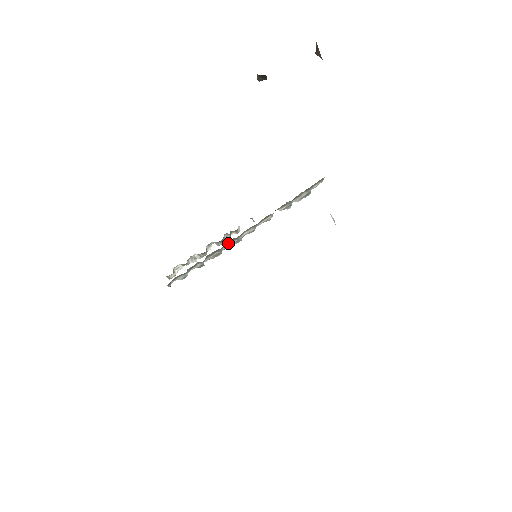
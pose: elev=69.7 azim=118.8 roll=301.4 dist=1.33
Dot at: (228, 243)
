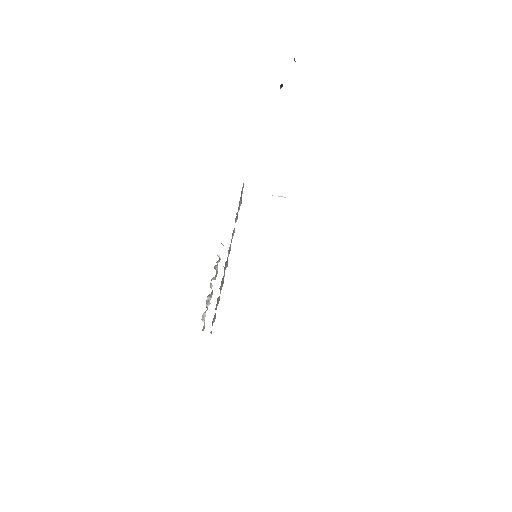
Dot at: (224, 269)
